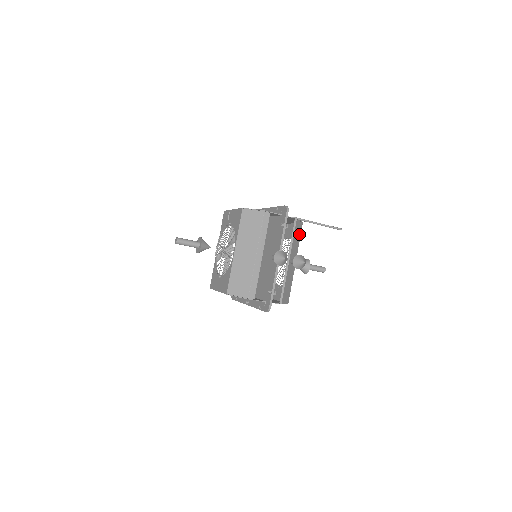
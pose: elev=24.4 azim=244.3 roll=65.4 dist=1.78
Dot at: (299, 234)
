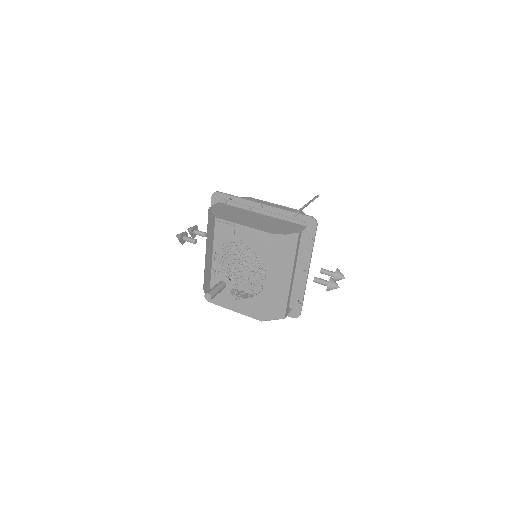
Dot at: occluded
